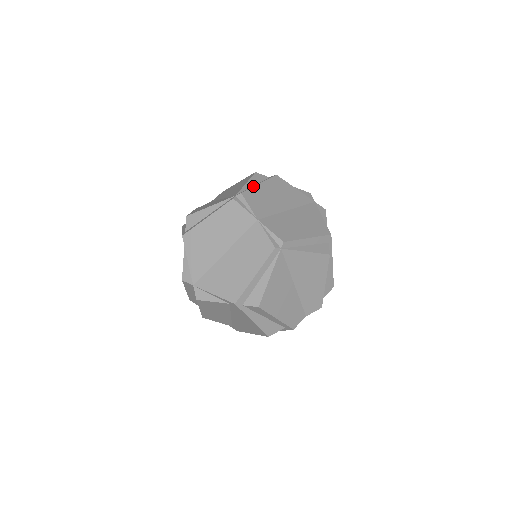
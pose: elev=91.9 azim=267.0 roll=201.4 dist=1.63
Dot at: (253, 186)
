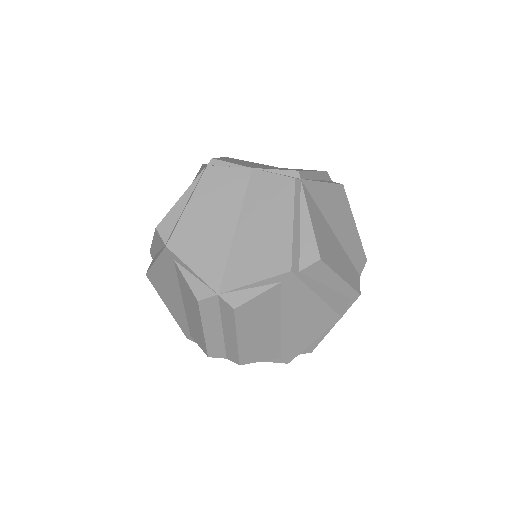
Dot at: occluded
